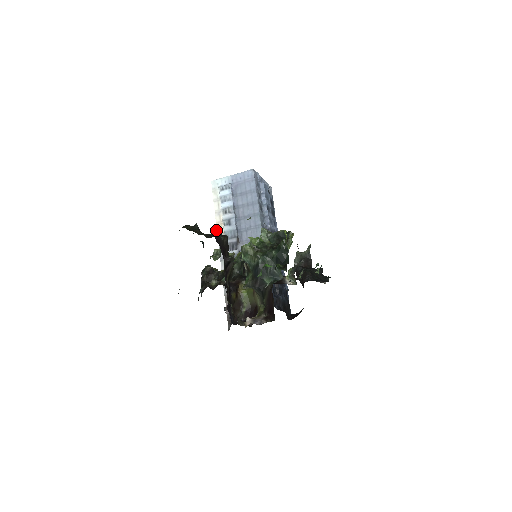
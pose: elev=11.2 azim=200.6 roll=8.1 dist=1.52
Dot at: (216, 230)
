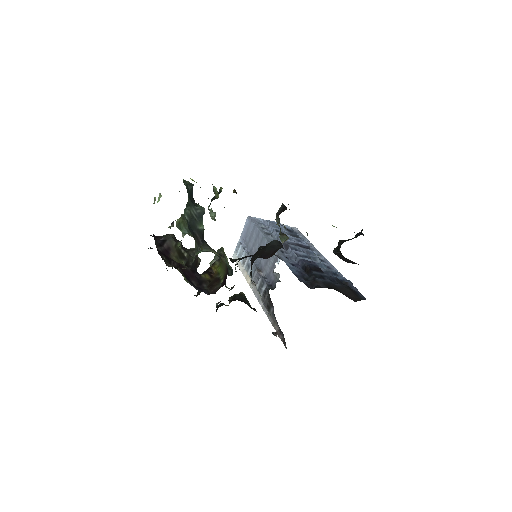
Dot at: occluded
